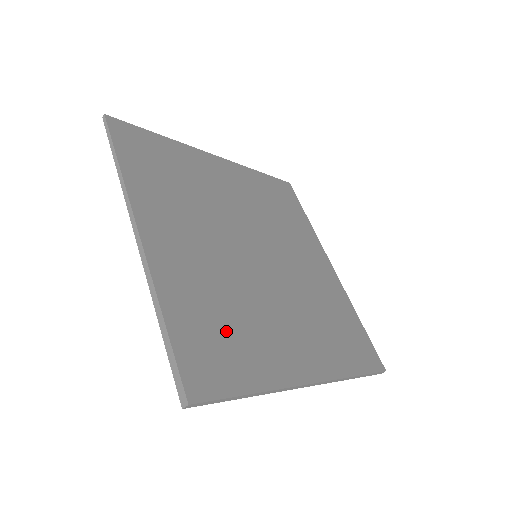
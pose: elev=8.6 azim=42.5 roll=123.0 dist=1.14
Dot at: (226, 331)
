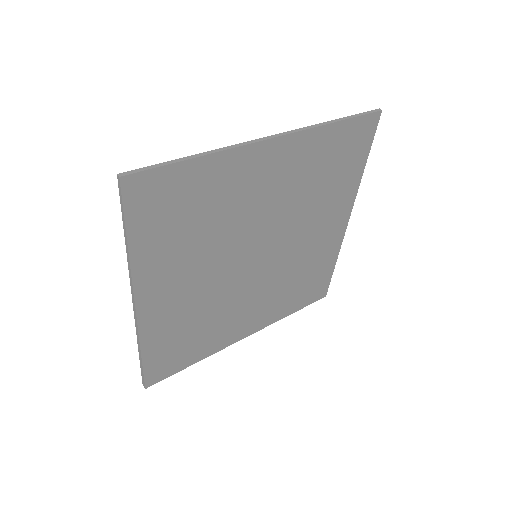
Dot at: (190, 339)
